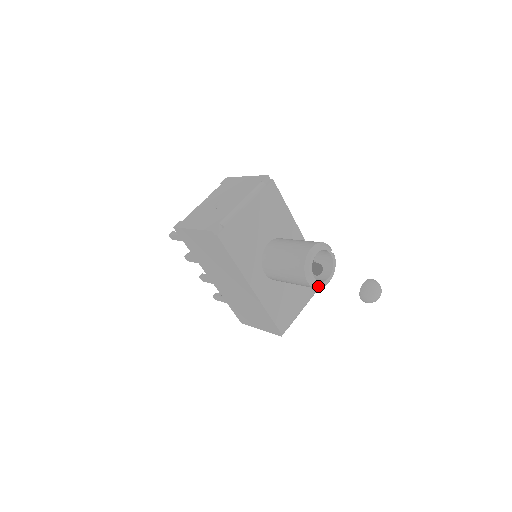
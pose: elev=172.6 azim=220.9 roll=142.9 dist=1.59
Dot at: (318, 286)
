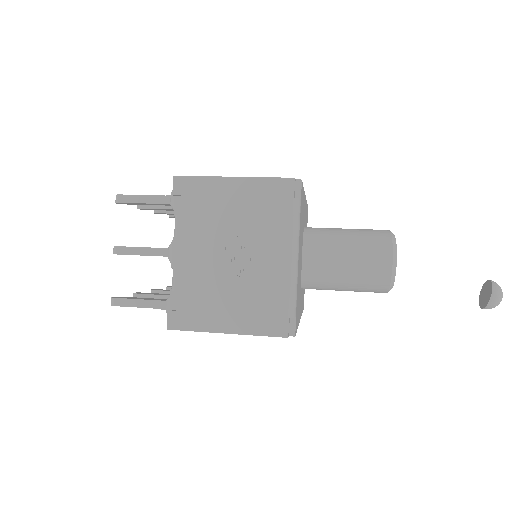
Dot at: occluded
